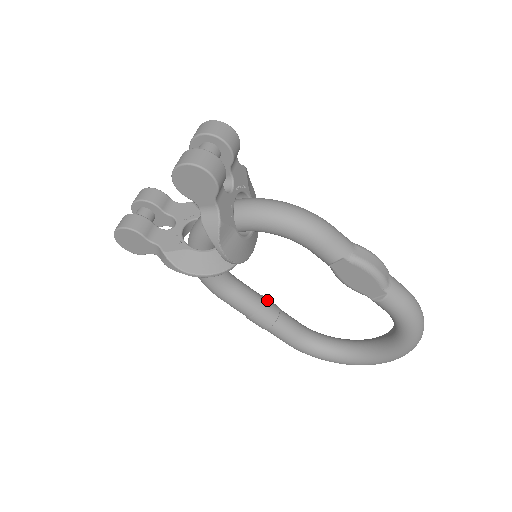
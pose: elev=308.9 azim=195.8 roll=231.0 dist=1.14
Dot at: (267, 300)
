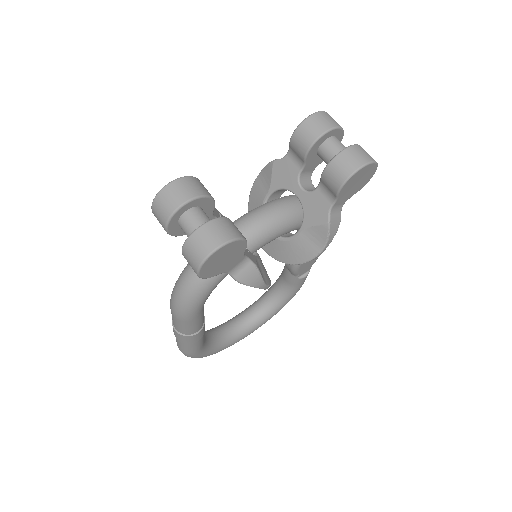
Dot at: occluded
